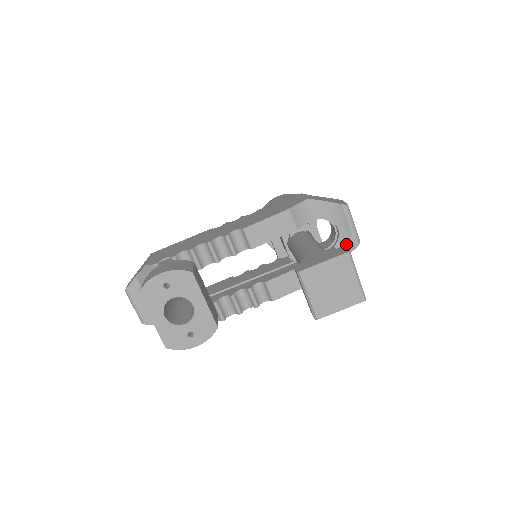
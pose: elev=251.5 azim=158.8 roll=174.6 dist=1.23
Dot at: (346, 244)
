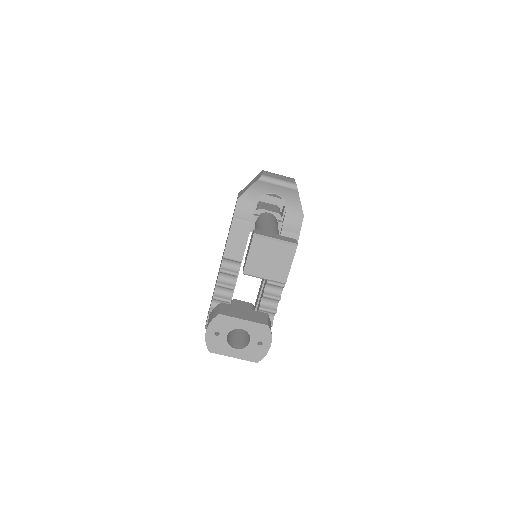
Dot at: (290, 195)
